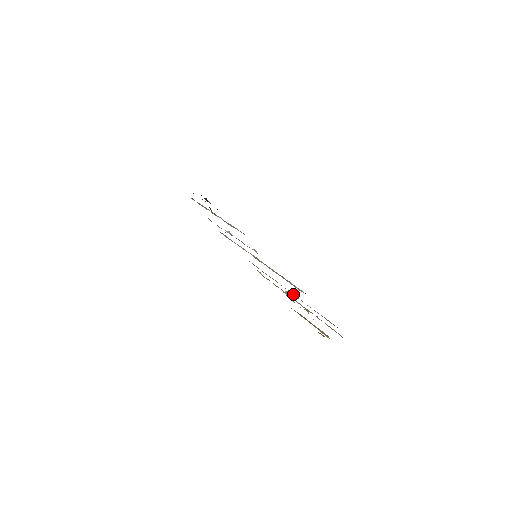
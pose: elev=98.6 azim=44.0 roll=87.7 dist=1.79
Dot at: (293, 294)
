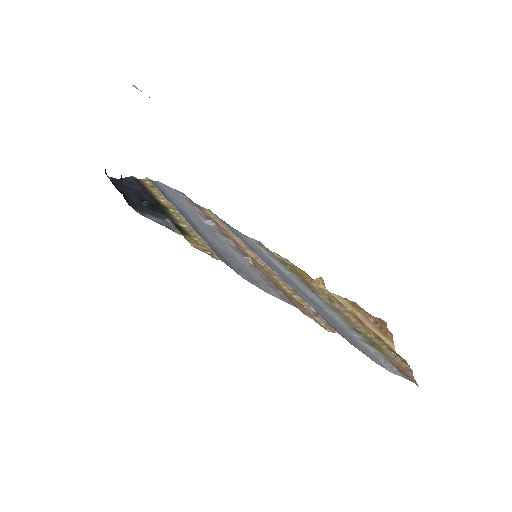
Dot at: (324, 305)
